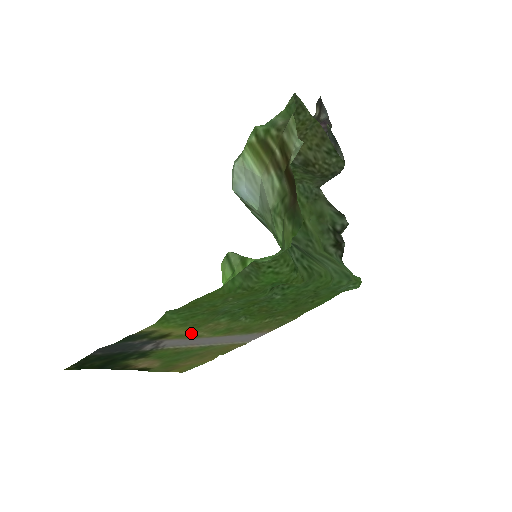
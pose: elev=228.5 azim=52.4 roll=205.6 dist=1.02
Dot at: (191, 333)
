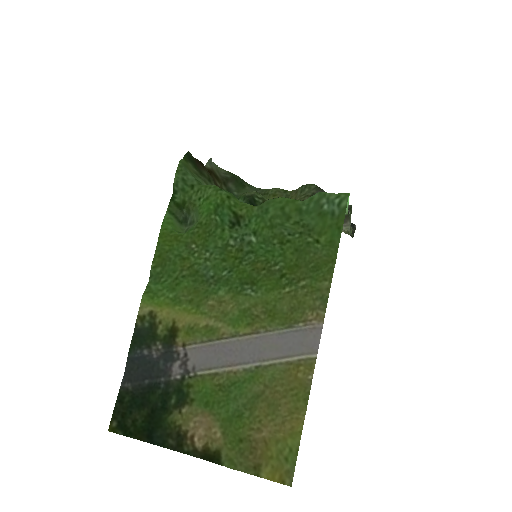
Dot at: (199, 322)
